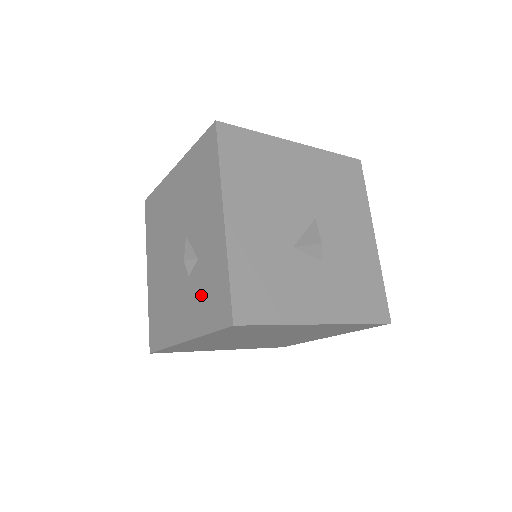
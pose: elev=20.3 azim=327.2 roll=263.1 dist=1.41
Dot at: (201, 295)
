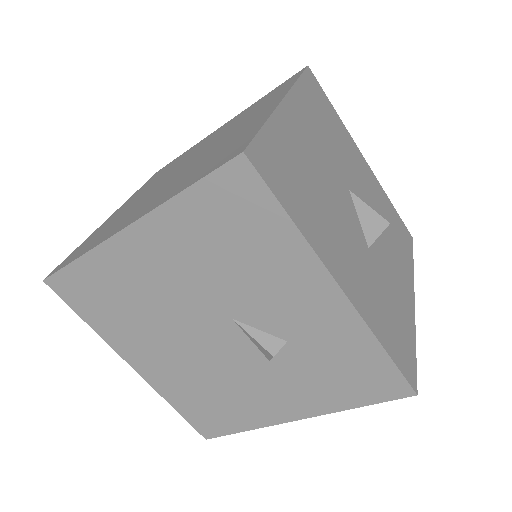
Dot at: (318, 377)
